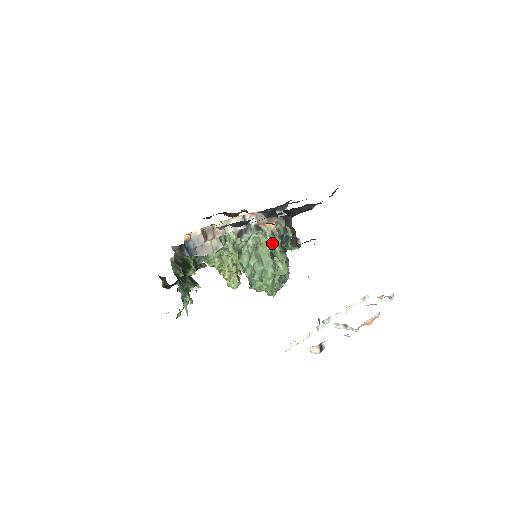
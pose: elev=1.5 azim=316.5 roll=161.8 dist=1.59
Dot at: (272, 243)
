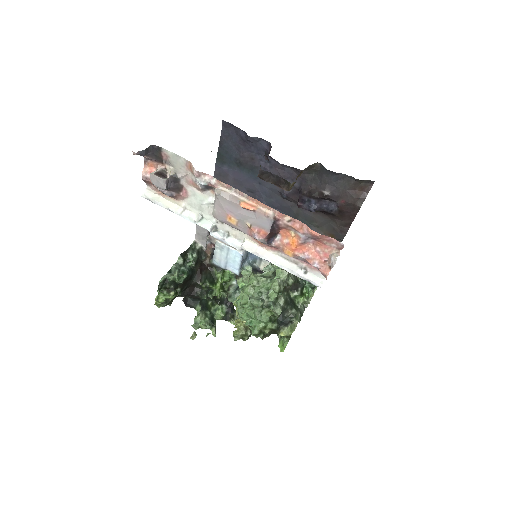
Dot at: occluded
